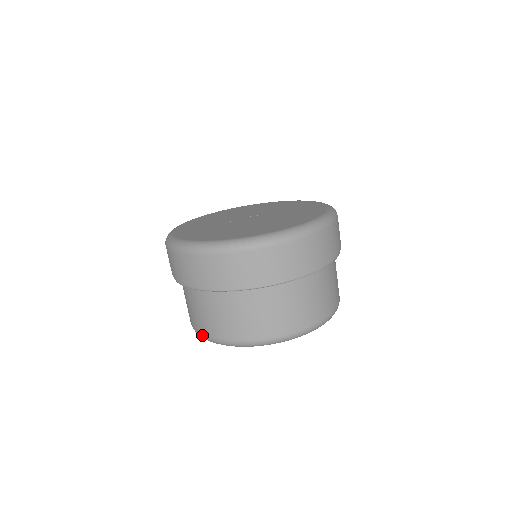
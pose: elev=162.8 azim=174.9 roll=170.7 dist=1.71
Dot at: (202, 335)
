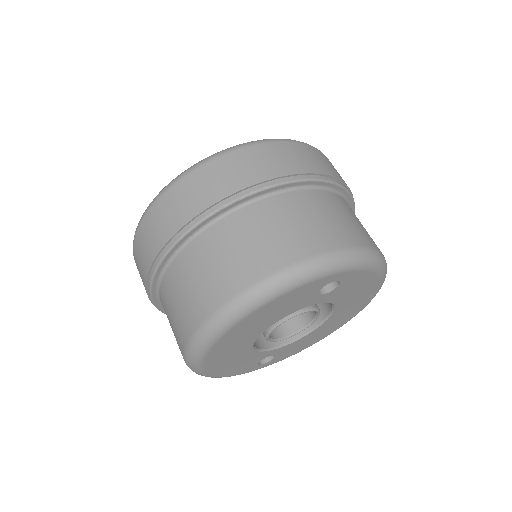
Dot at: (248, 289)
